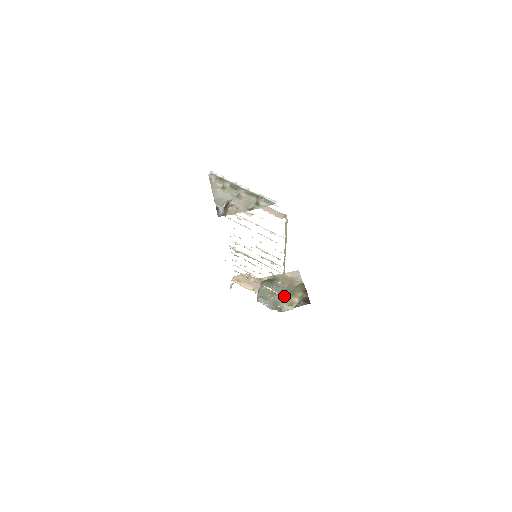
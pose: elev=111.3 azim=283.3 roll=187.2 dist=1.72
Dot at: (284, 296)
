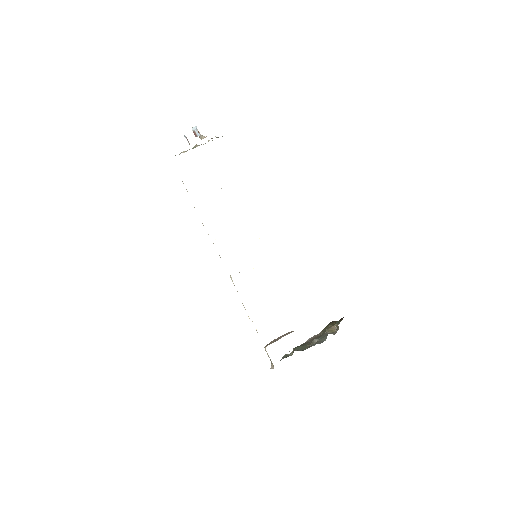
Dot at: occluded
